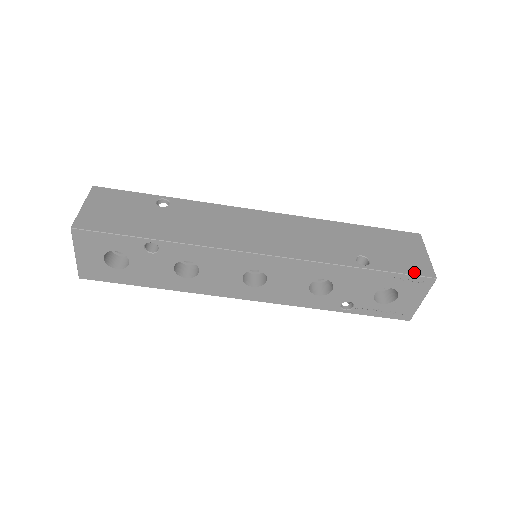
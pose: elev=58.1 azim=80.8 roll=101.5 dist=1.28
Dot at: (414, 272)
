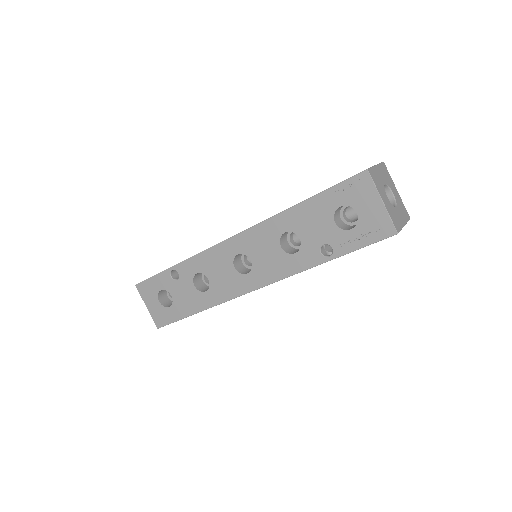
Dot at: occluded
